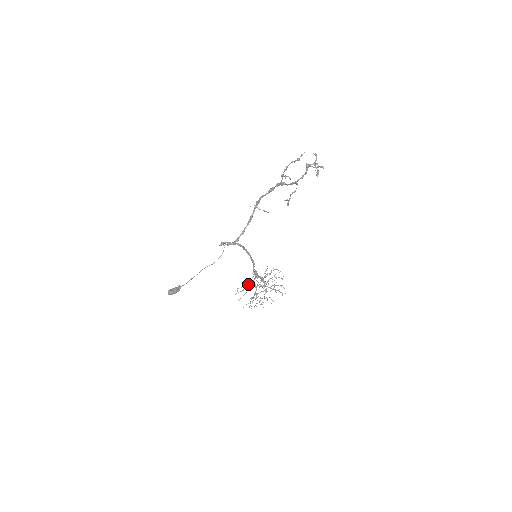
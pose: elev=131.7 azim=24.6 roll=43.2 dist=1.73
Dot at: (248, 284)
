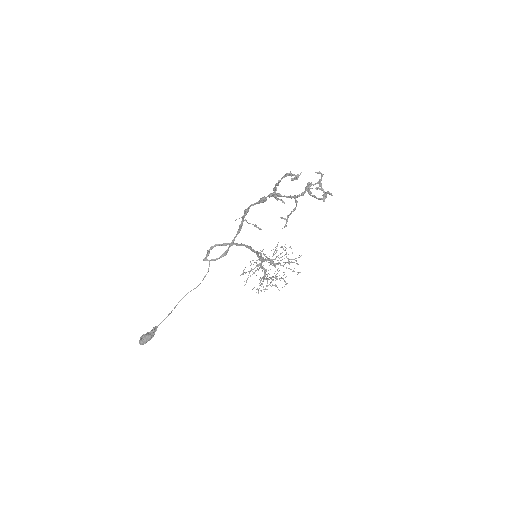
Dot at: (256, 262)
